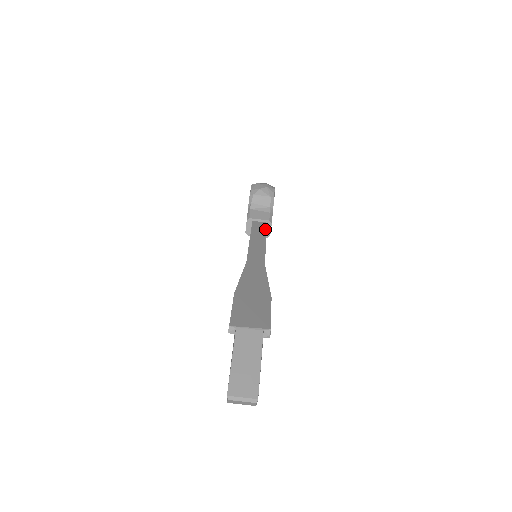
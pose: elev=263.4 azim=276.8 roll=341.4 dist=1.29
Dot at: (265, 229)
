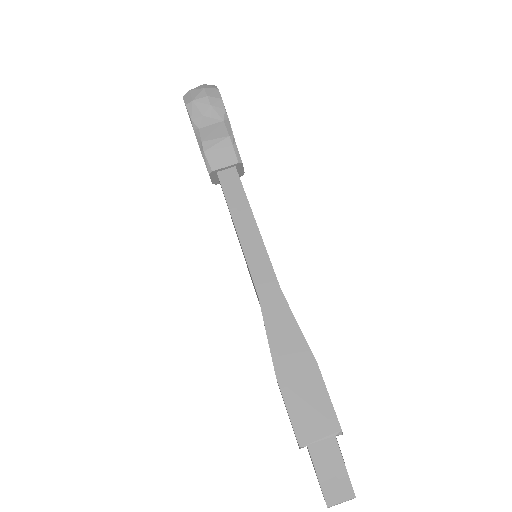
Dot at: (242, 188)
